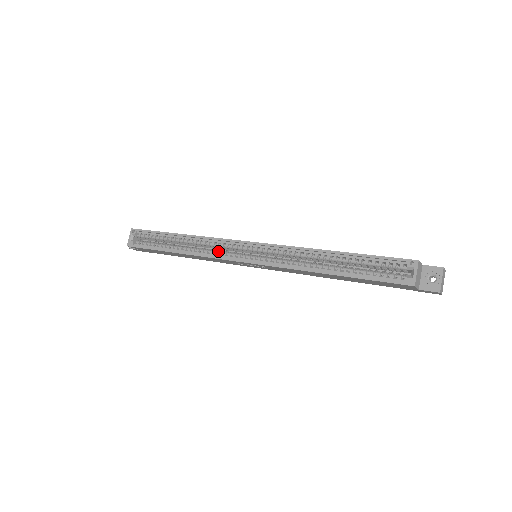
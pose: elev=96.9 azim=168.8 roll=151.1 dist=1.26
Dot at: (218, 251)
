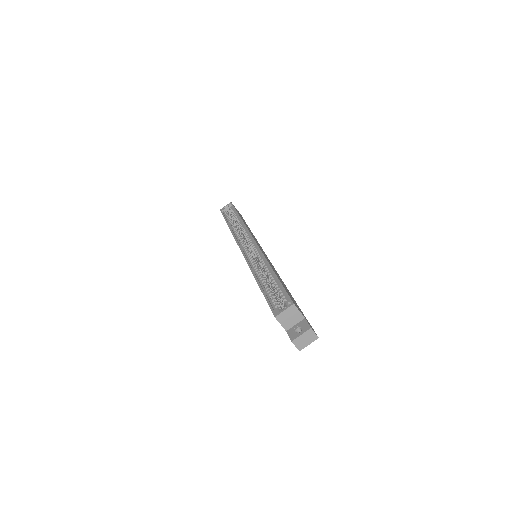
Dot at: (242, 237)
